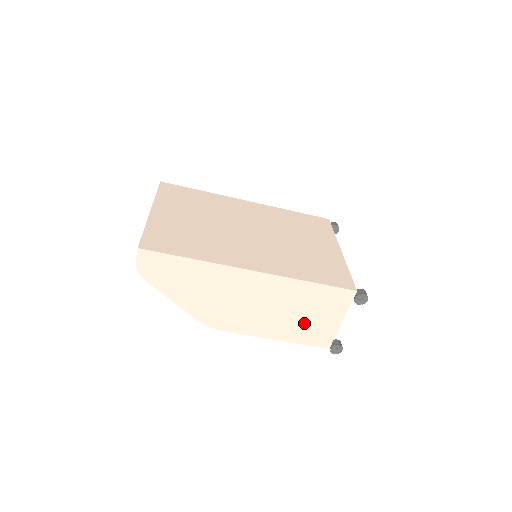
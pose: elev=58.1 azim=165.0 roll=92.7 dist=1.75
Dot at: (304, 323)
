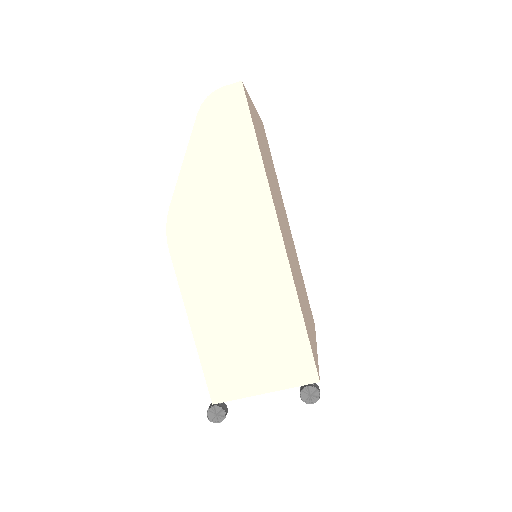
Dot at: (237, 346)
